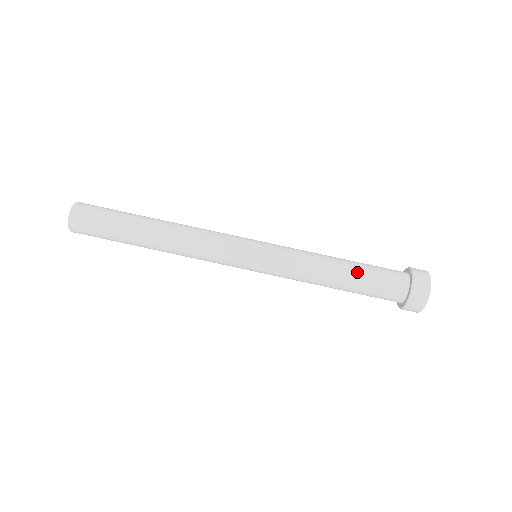
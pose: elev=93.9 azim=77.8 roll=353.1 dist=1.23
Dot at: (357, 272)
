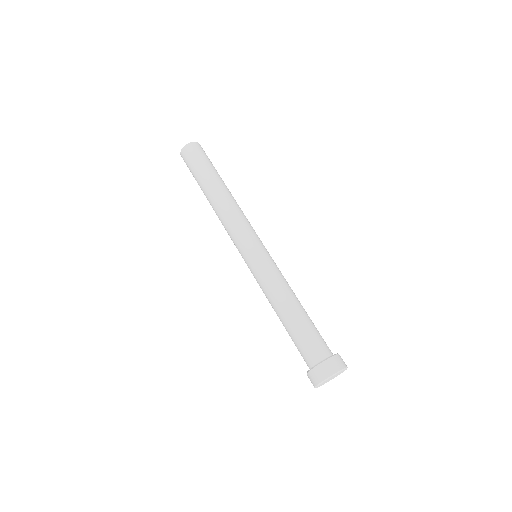
Dot at: (293, 324)
